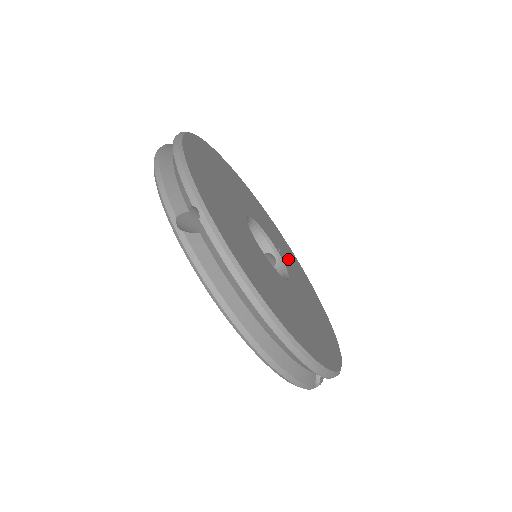
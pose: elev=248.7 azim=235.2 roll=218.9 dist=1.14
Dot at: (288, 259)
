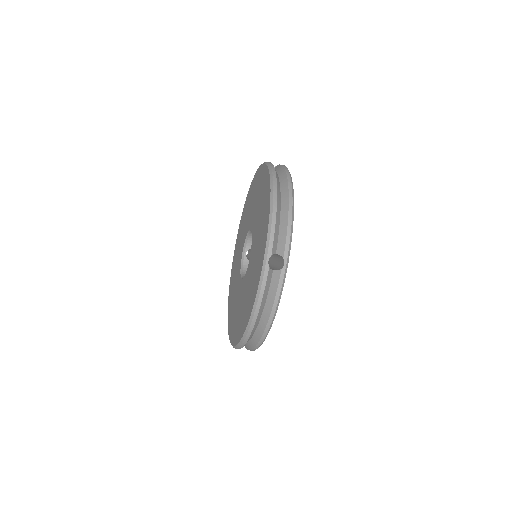
Dot at: occluded
